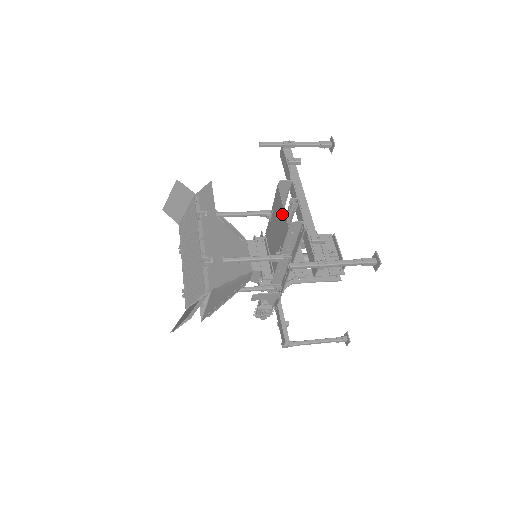
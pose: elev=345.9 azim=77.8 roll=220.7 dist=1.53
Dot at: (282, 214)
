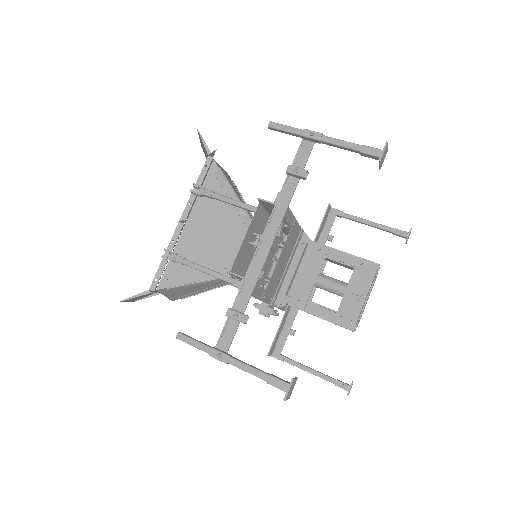
Dot at: (245, 245)
